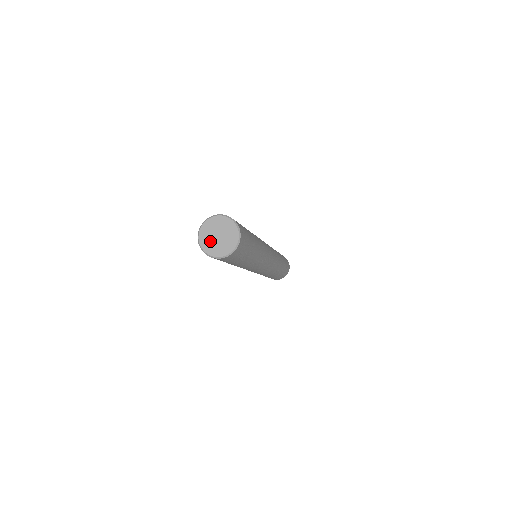
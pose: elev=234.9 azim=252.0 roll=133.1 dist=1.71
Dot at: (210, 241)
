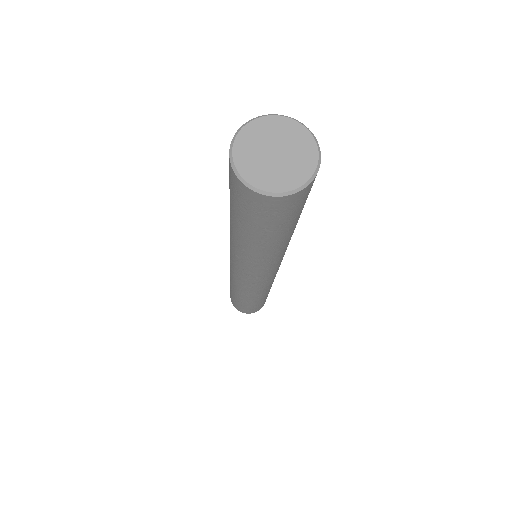
Dot at: (256, 157)
